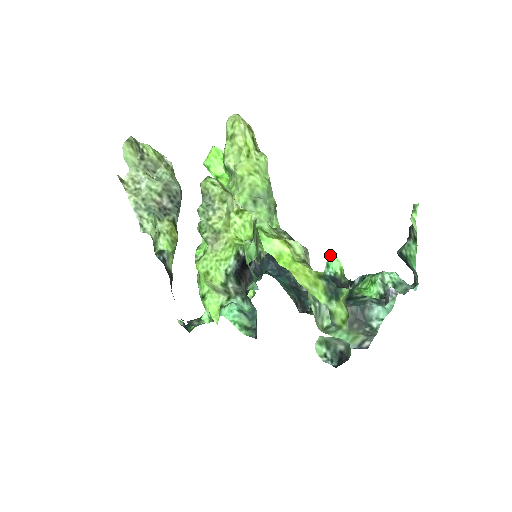
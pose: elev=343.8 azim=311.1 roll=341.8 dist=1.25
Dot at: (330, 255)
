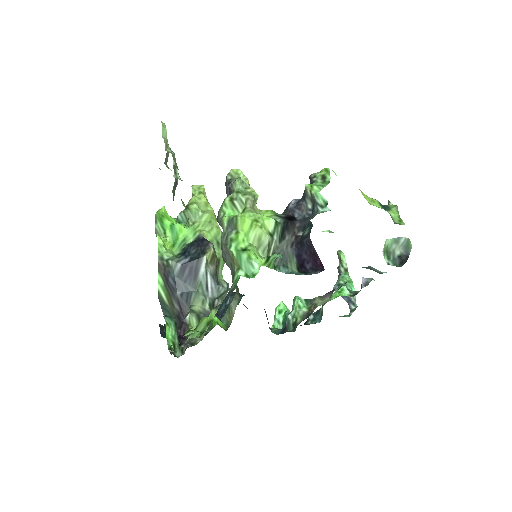
Dot at: (280, 302)
